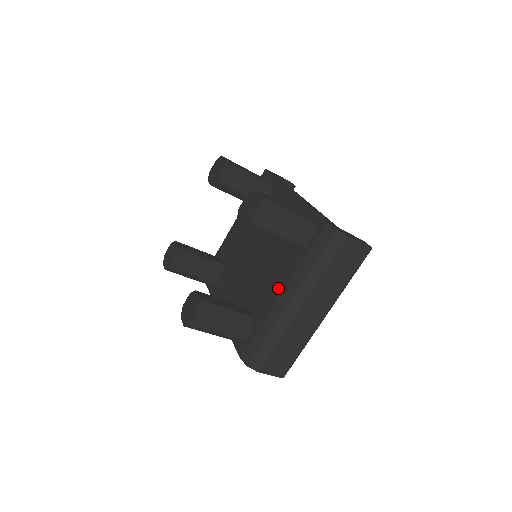
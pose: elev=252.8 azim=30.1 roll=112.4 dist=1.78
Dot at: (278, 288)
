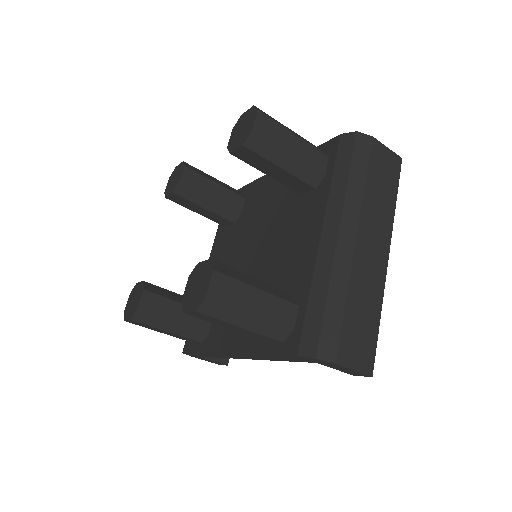
Dot at: (312, 236)
